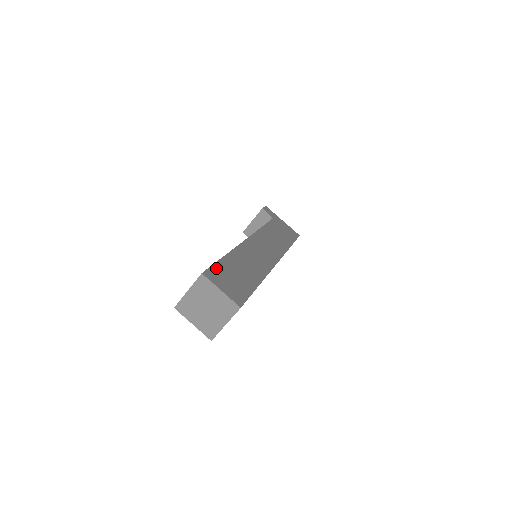
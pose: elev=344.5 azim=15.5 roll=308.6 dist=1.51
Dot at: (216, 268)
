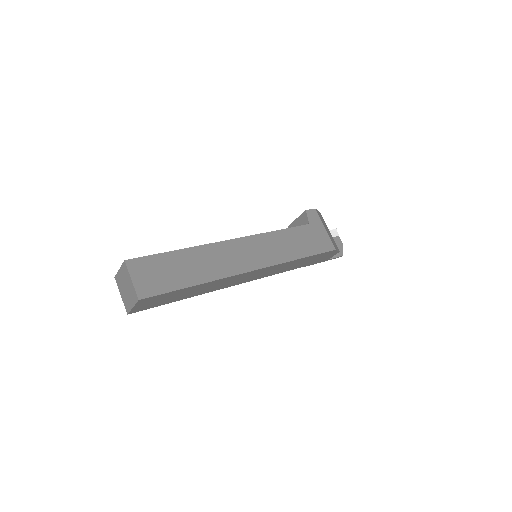
Dot at: (149, 259)
